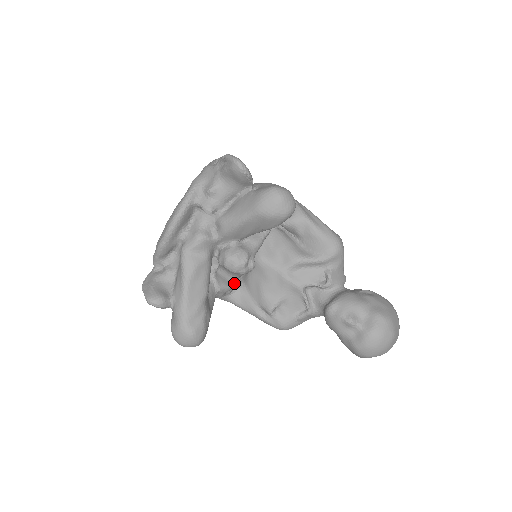
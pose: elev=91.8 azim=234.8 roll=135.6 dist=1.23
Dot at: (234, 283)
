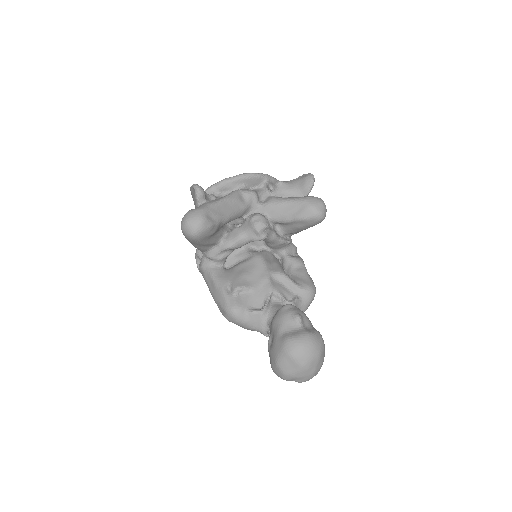
Dot at: (238, 244)
